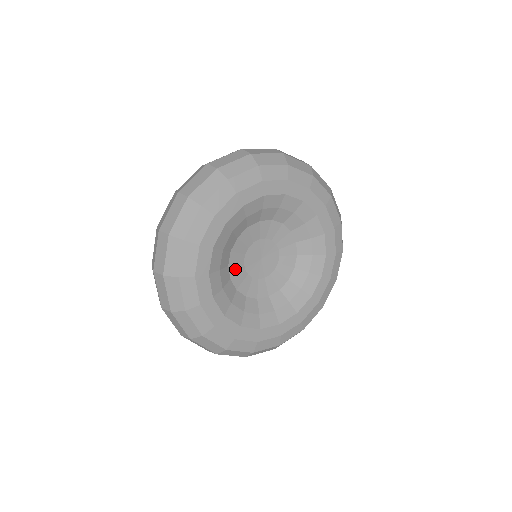
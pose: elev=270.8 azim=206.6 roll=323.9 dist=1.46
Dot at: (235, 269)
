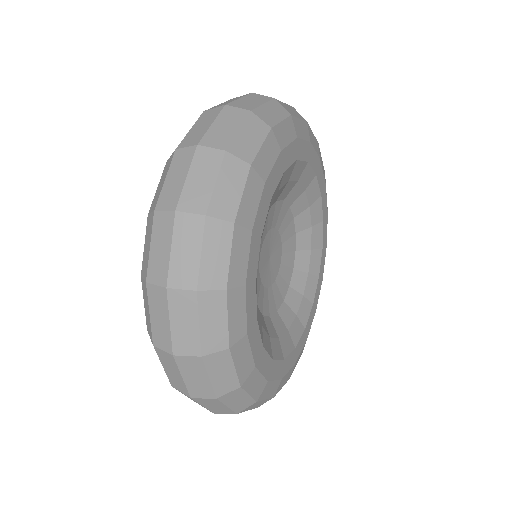
Dot at: (271, 304)
